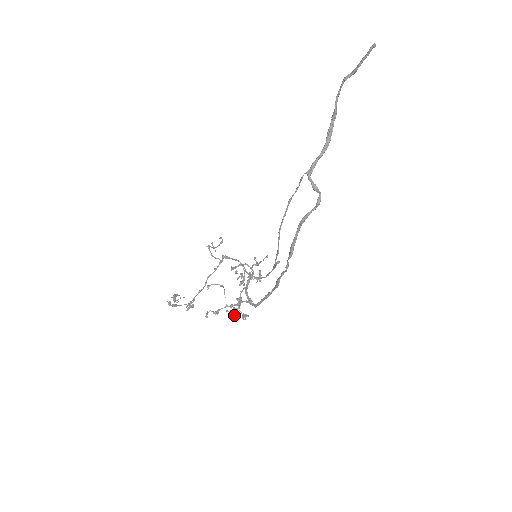
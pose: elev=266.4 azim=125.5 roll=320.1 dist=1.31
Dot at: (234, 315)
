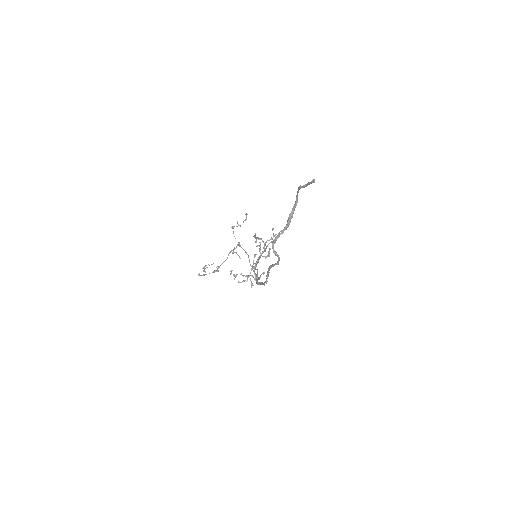
Dot at: (247, 279)
